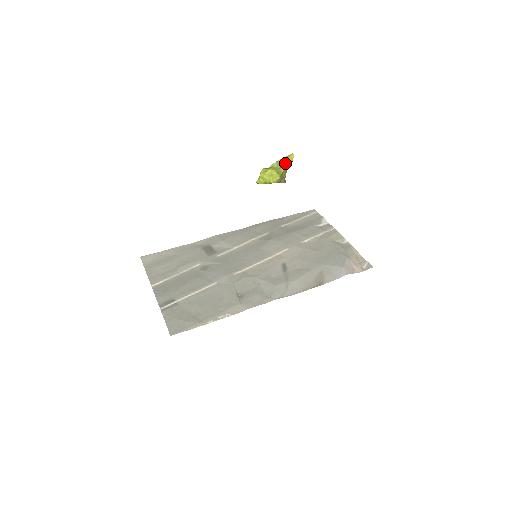
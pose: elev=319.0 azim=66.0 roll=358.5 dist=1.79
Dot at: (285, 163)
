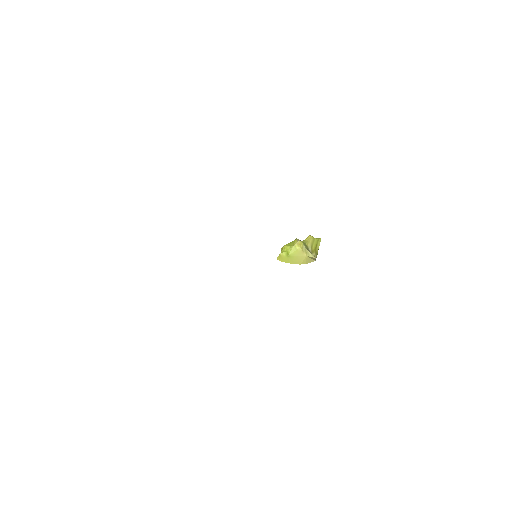
Dot at: (308, 236)
